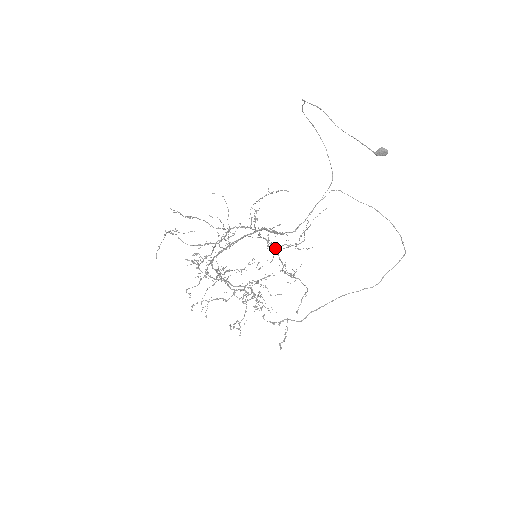
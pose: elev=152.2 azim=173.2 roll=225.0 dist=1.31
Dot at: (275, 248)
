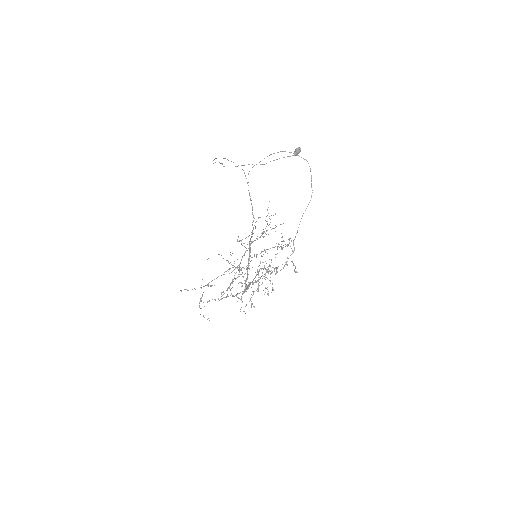
Dot at: occluded
